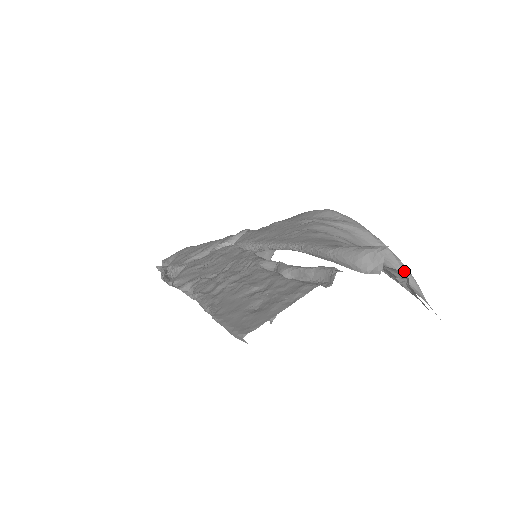
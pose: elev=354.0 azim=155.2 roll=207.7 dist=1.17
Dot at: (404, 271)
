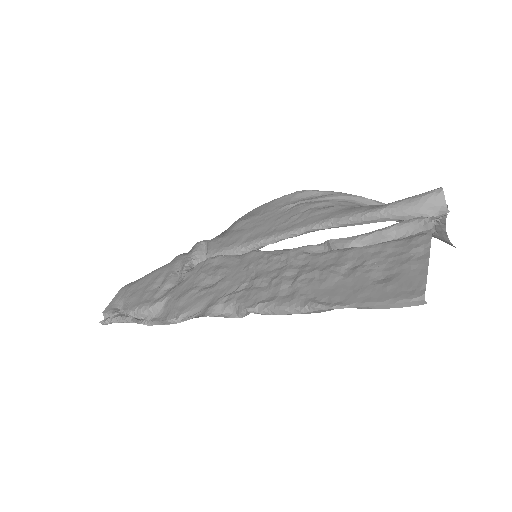
Dot at: occluded
